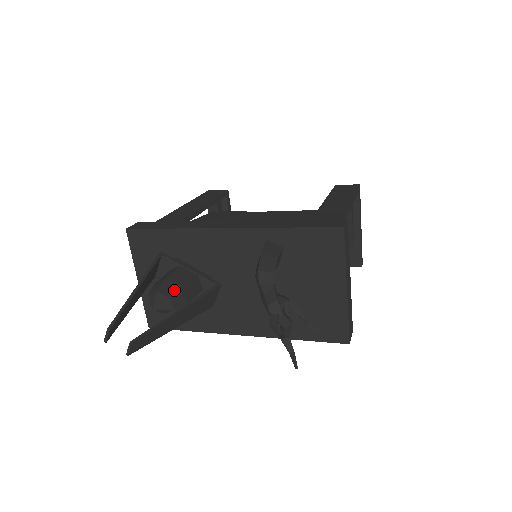
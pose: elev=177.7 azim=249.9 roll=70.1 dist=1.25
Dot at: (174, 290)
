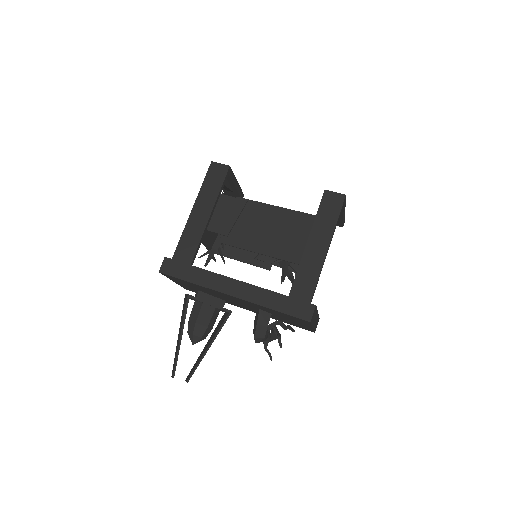
Dot at: (203, 330)
